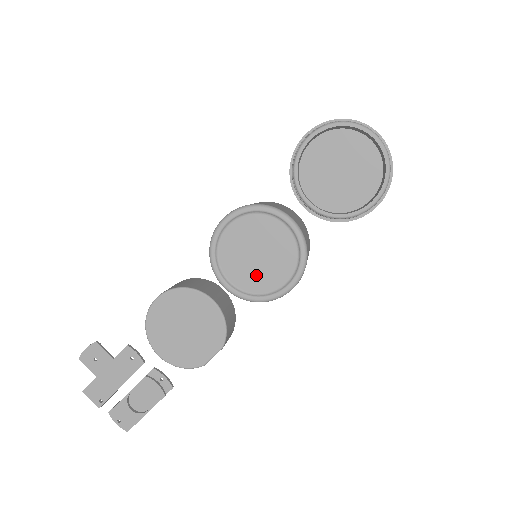
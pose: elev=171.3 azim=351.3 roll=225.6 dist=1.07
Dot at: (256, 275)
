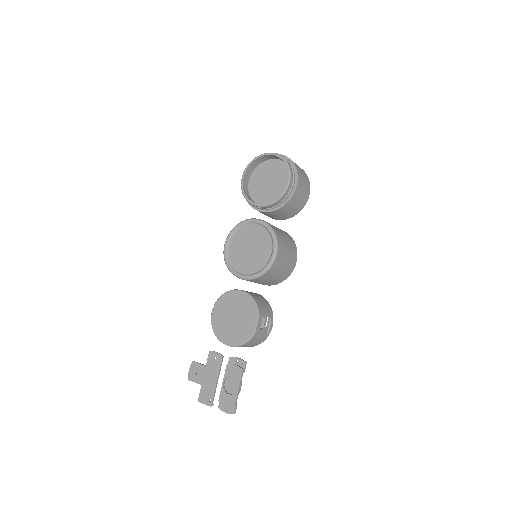
Dot at: (255, 260)
